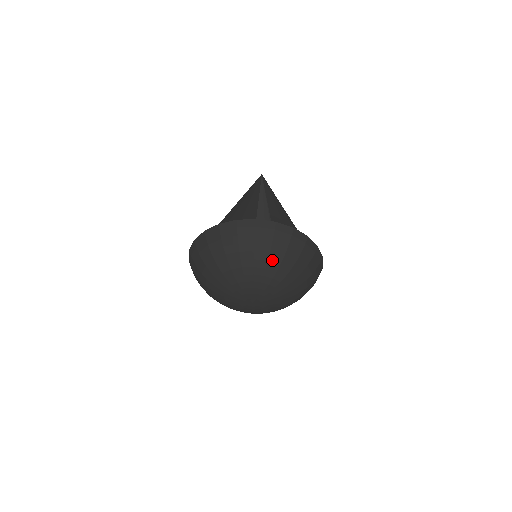
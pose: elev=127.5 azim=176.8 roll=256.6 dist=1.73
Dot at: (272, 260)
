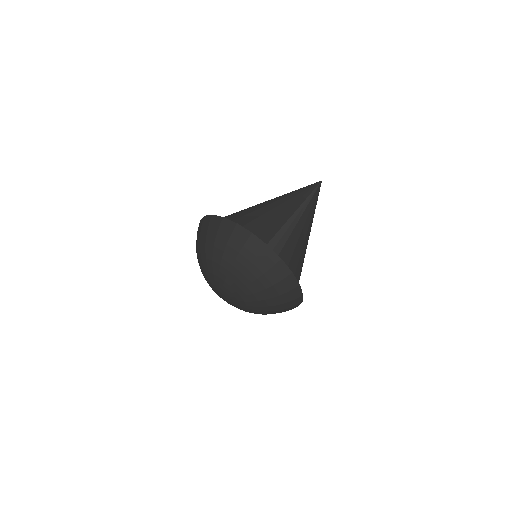
Dot at: (256, 284)
